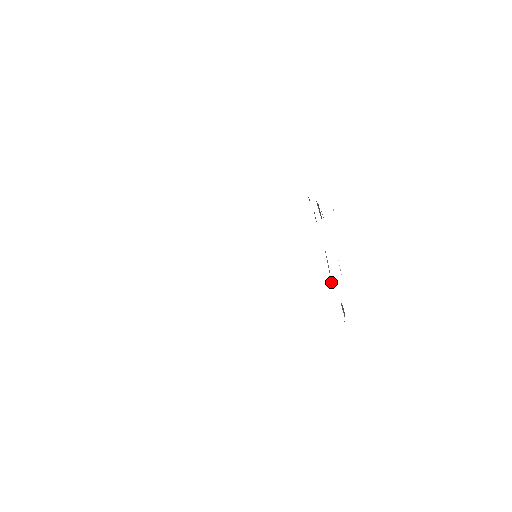
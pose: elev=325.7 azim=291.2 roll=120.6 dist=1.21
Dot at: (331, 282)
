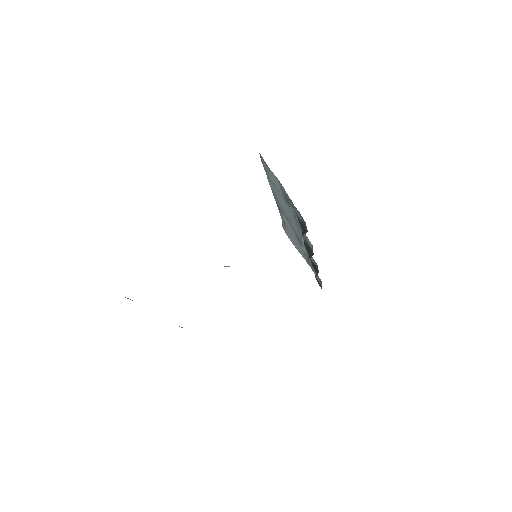
Dot at: occluded
